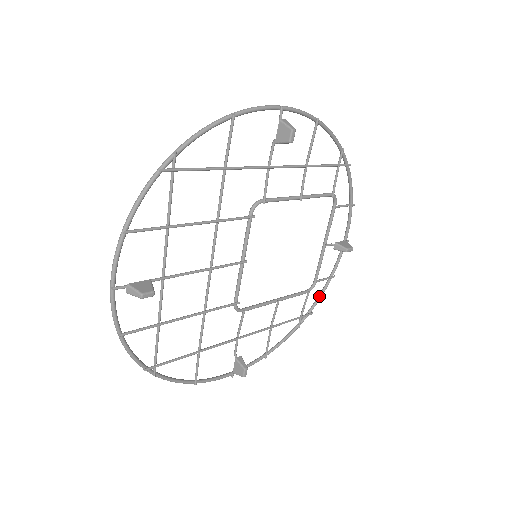
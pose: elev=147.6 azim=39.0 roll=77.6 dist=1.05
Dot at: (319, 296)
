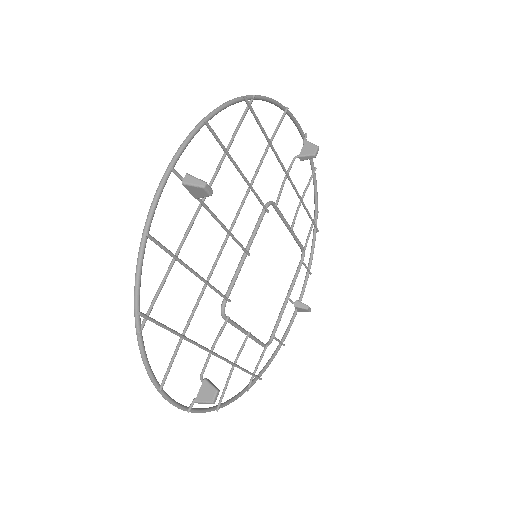
Dot at: (268, 362)
